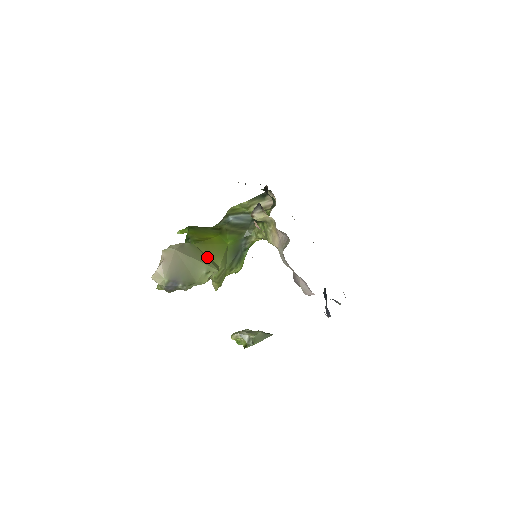
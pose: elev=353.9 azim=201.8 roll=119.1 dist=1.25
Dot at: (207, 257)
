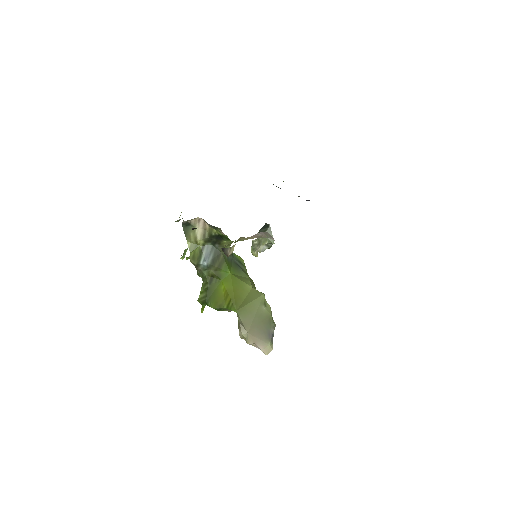
Dot at: (248, 300)
